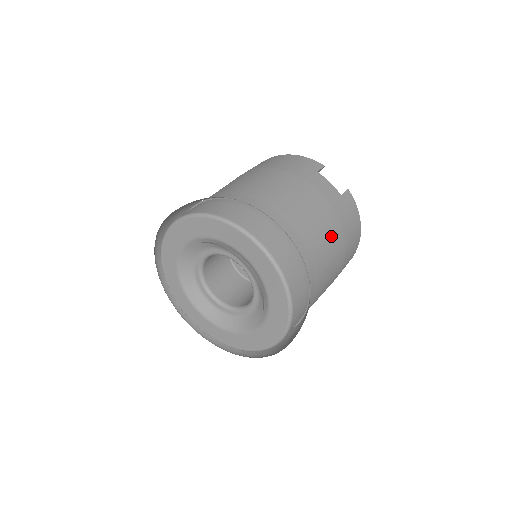
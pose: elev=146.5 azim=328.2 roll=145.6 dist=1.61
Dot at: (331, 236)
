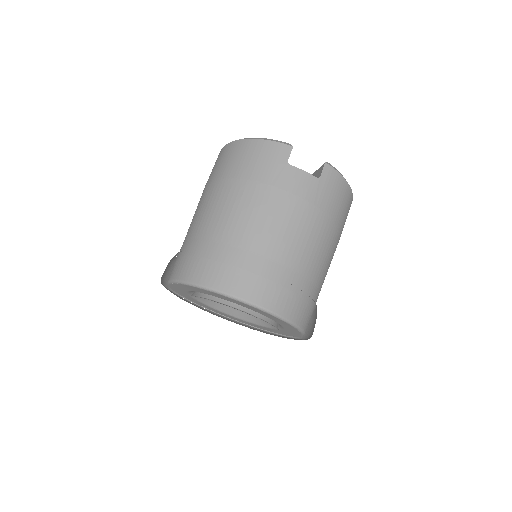
Dot at: (319, 236)
